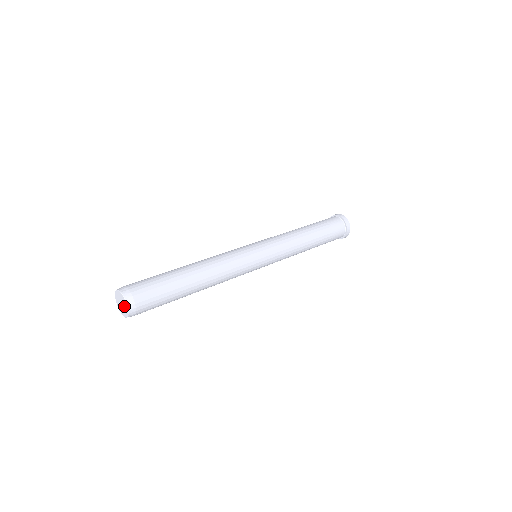
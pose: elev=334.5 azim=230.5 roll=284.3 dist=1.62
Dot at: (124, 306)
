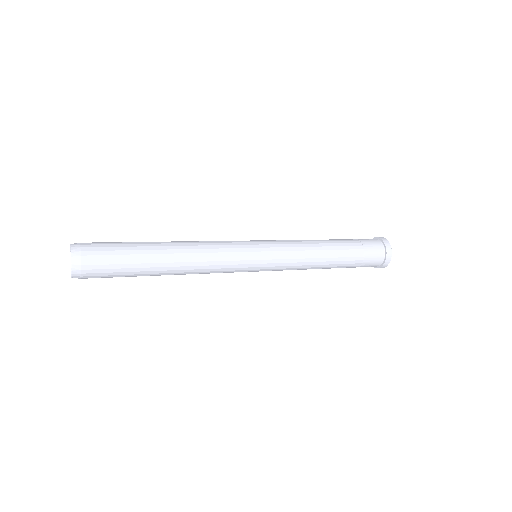
Dot at: occluded
